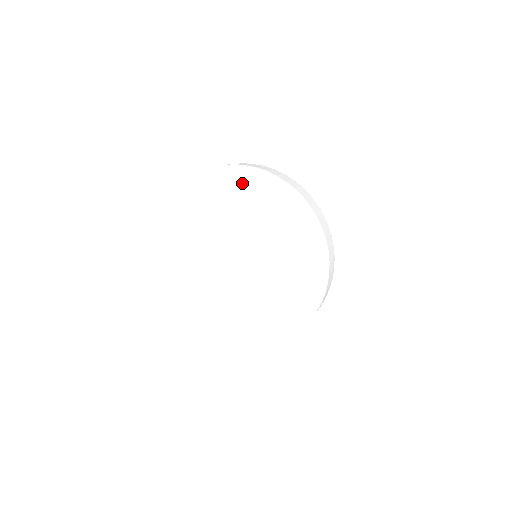
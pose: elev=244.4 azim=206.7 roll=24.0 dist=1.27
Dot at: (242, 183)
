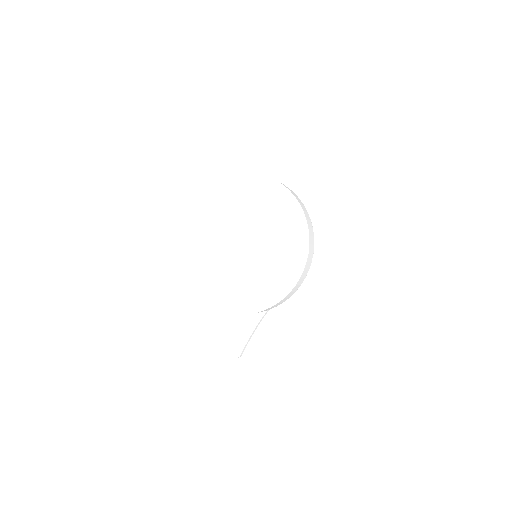
Dot at: (245, 185)
